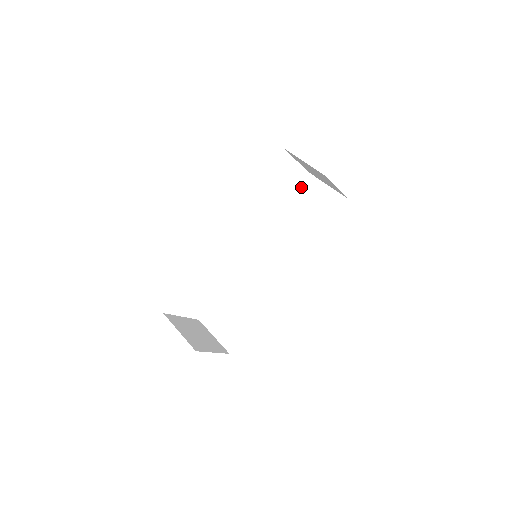
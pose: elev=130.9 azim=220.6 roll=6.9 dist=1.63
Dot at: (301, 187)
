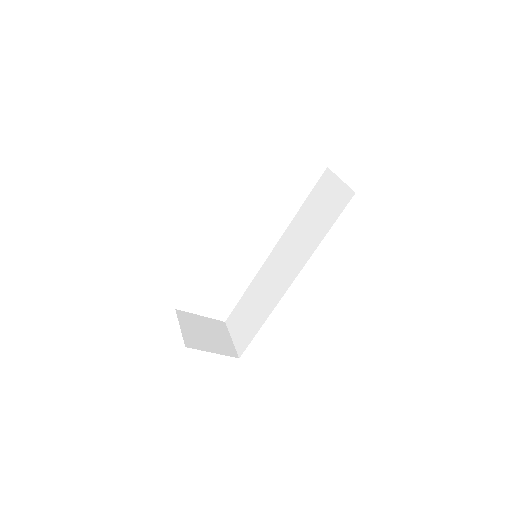
Dot at: (318, 183)
